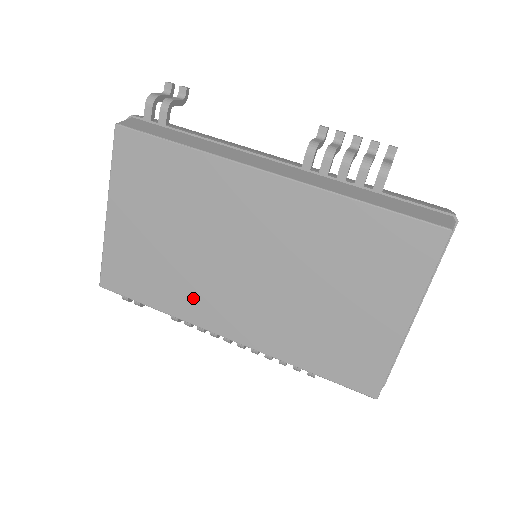
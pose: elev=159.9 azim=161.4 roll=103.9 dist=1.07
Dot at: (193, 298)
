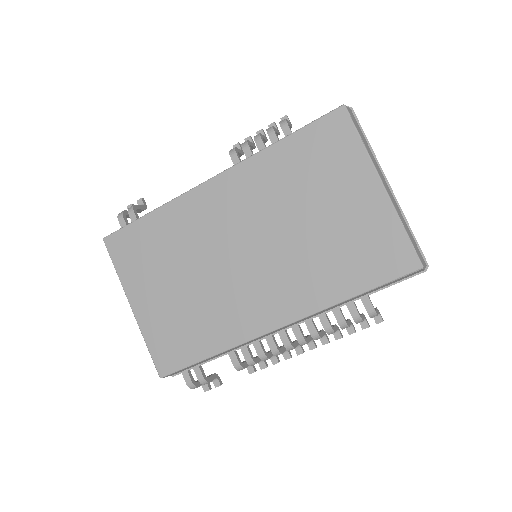
Dot at: (230, 318)
